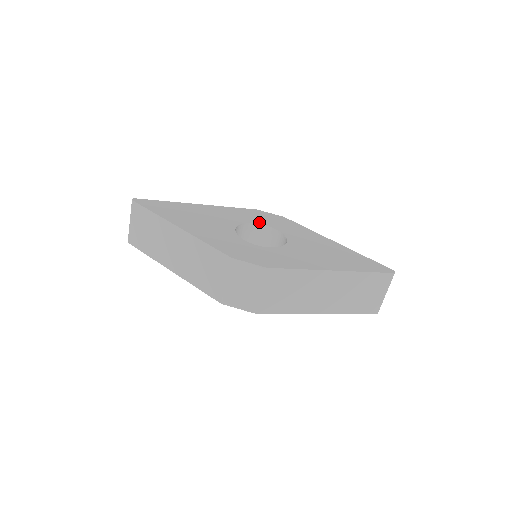
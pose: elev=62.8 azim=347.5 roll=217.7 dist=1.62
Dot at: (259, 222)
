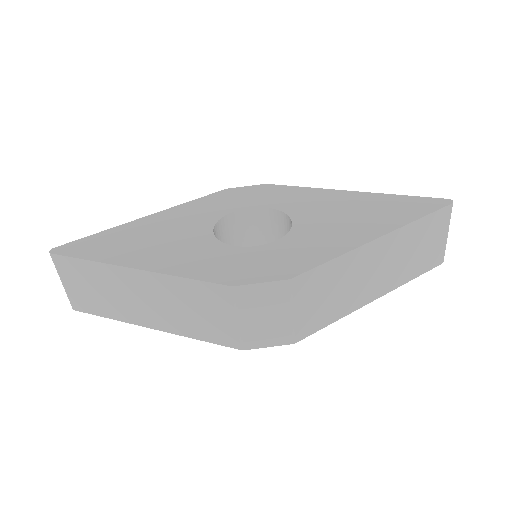
Dot at: (239, 207)
